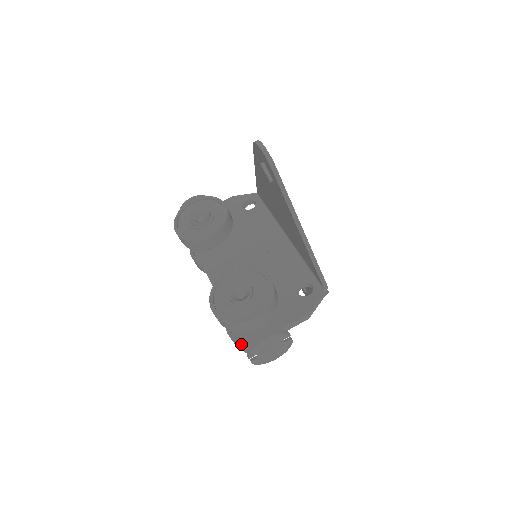
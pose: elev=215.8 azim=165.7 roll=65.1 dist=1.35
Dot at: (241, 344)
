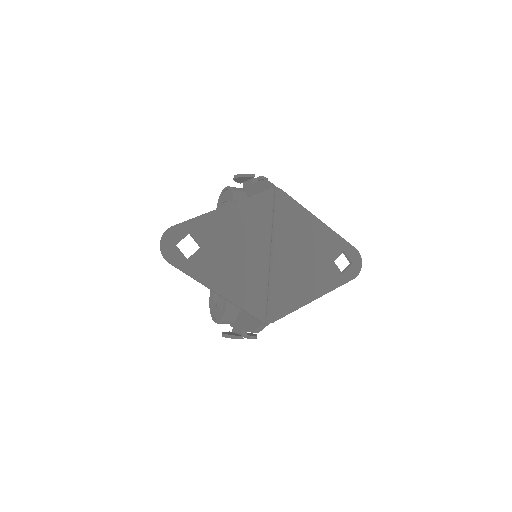
Dot at: occluded
